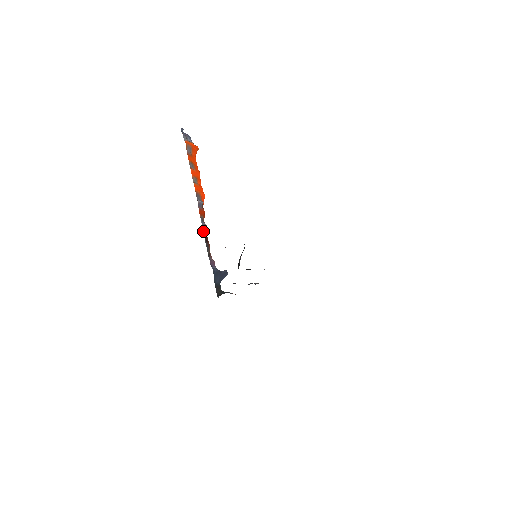
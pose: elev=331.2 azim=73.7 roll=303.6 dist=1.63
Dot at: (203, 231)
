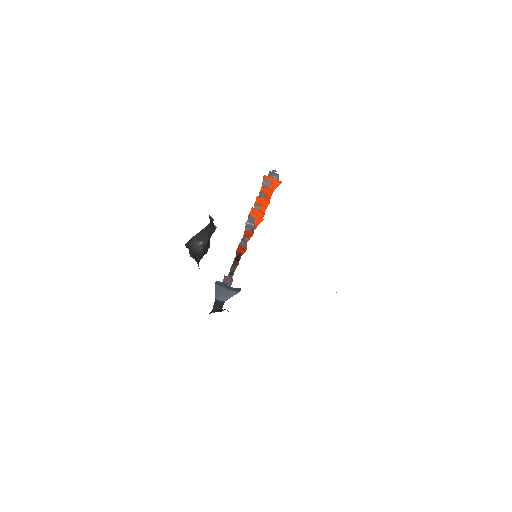
Dot at: (236, 250)
